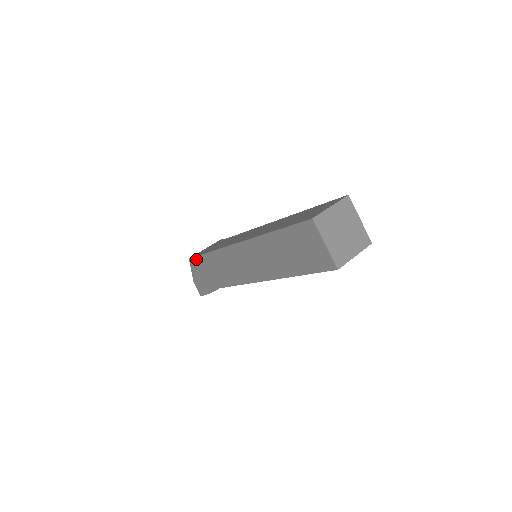
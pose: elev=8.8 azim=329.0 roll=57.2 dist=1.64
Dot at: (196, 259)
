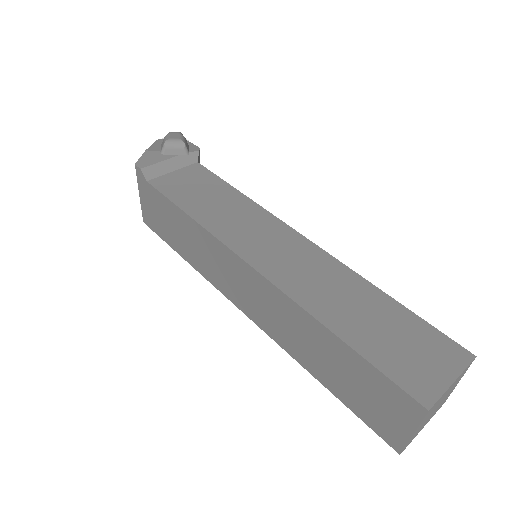
Dot at: occluded
